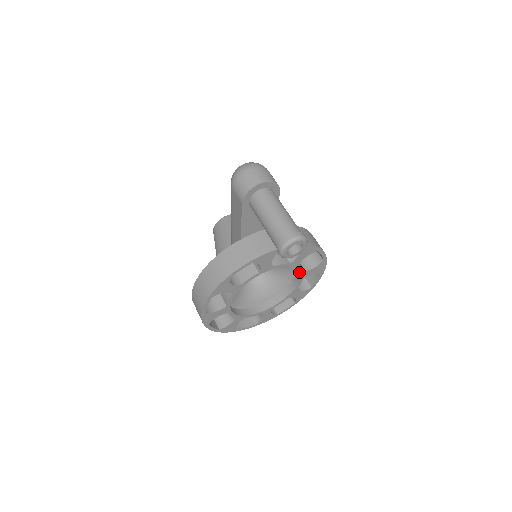
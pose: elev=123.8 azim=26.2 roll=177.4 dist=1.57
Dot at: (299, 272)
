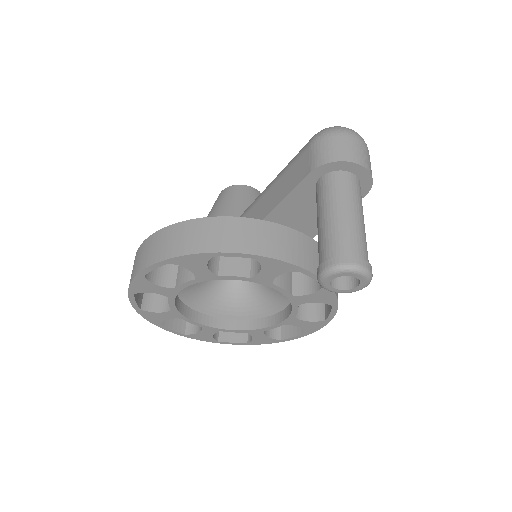
Dot at: (287, 313)
